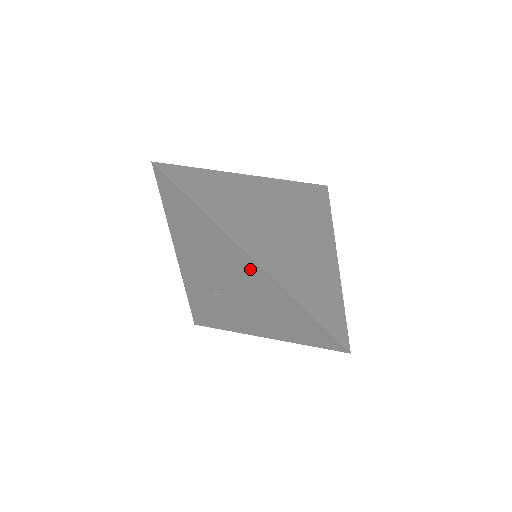
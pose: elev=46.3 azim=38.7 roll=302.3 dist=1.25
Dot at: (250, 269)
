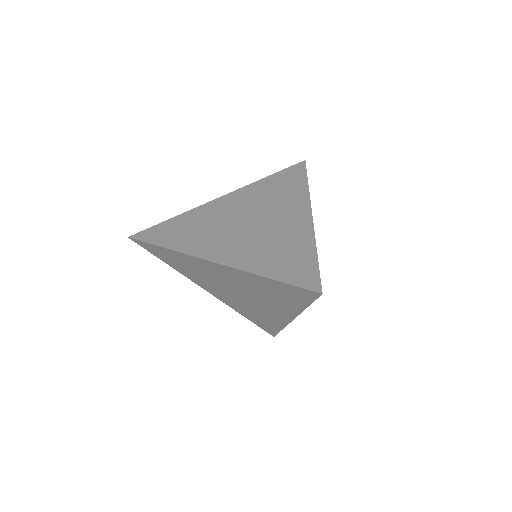
Dot at: (224, 271)
